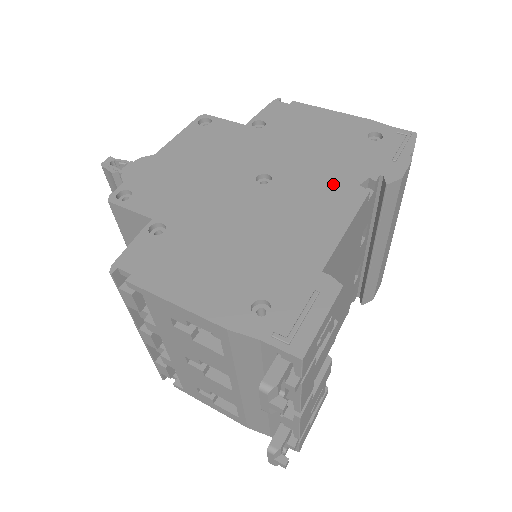
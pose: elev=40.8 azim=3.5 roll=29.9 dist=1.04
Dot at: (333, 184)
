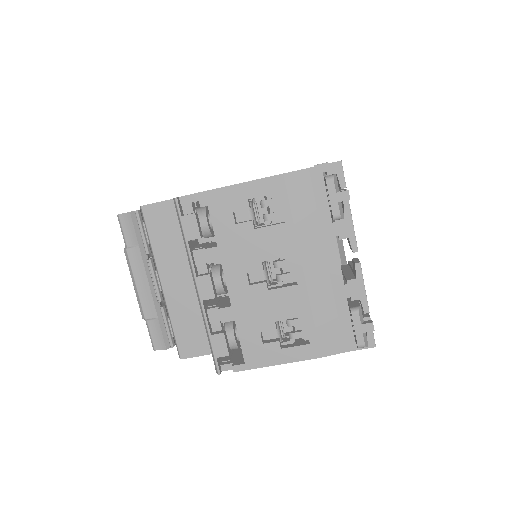
Dot at: occluded
